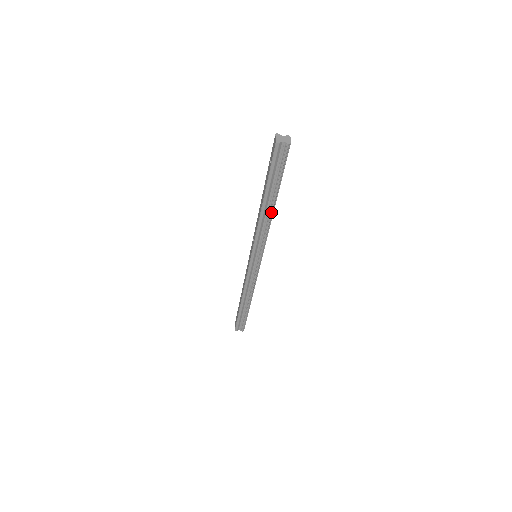
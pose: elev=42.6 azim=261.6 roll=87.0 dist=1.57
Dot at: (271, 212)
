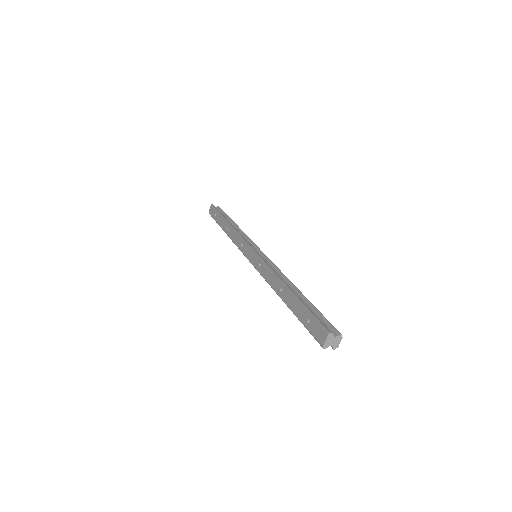
Dot at: occluded
